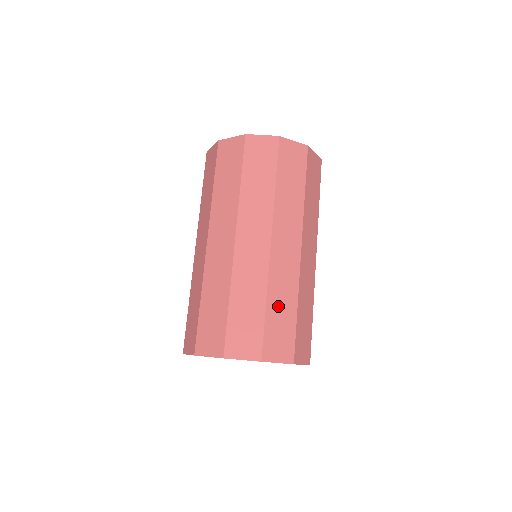
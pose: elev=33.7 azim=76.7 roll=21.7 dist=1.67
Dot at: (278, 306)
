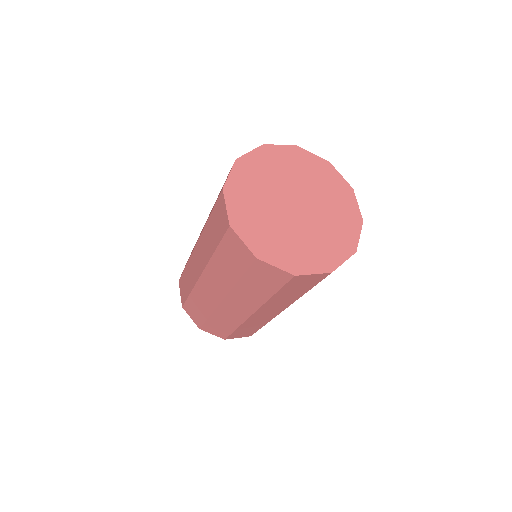
Dot at: occluded
